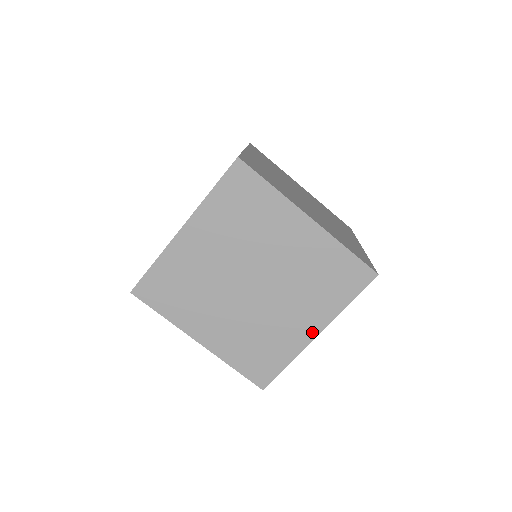
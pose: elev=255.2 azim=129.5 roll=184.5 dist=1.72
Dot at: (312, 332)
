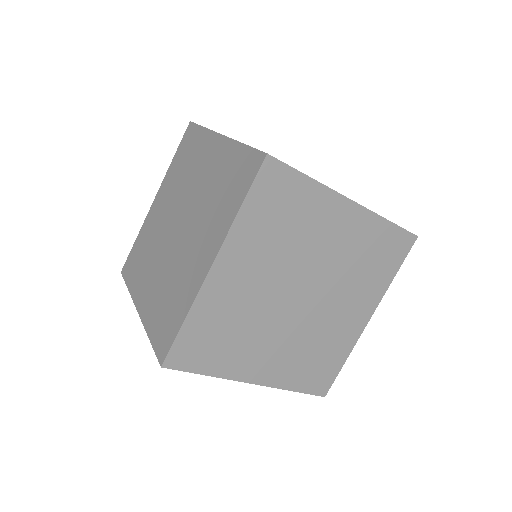
Dot at: (364, 319)
